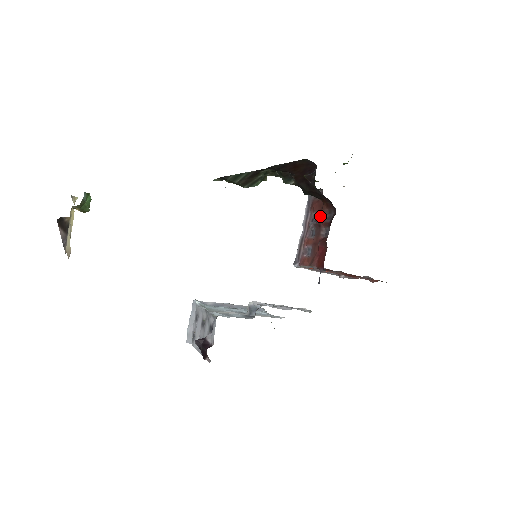
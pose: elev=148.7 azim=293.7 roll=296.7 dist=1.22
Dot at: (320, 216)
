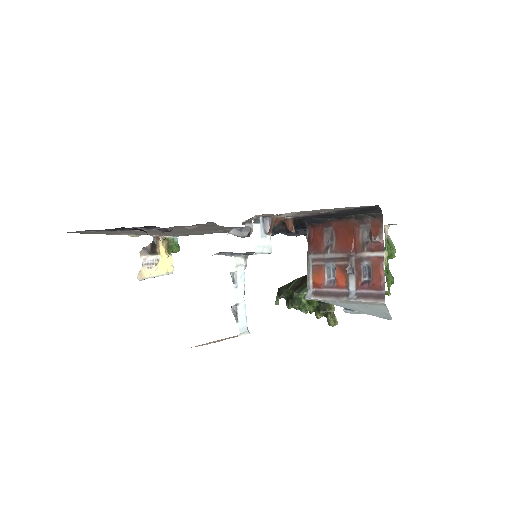
Dot at: occluded
